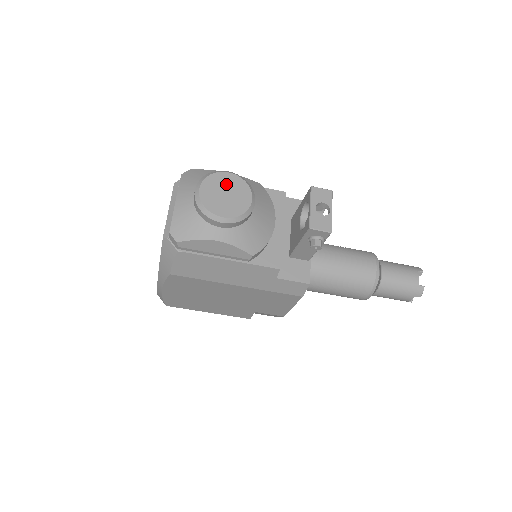
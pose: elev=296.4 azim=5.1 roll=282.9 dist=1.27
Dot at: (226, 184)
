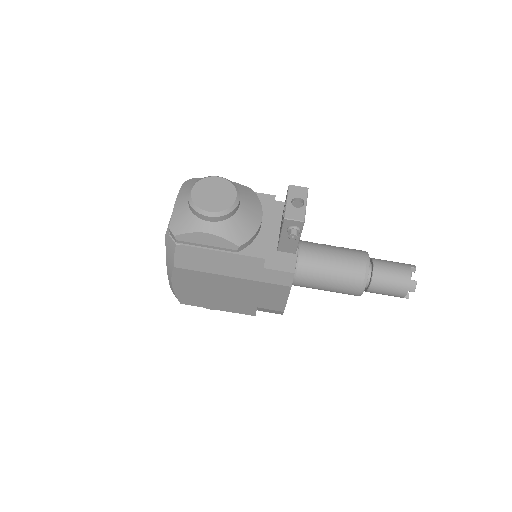
Dot at: (215, 186)
